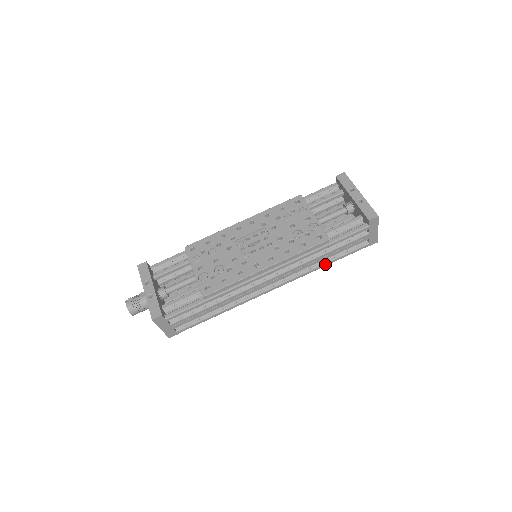
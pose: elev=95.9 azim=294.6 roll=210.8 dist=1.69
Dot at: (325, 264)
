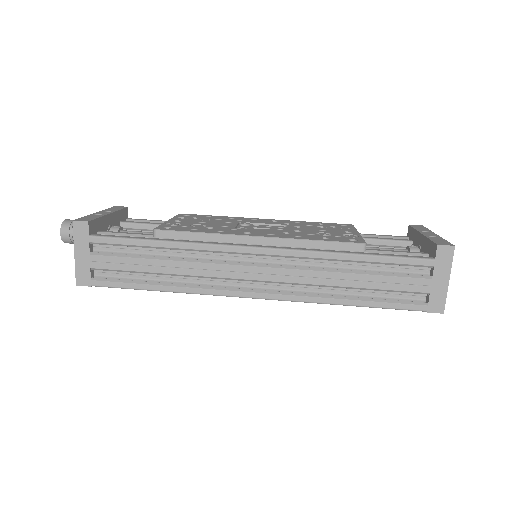
Dot at: (346, 300)
